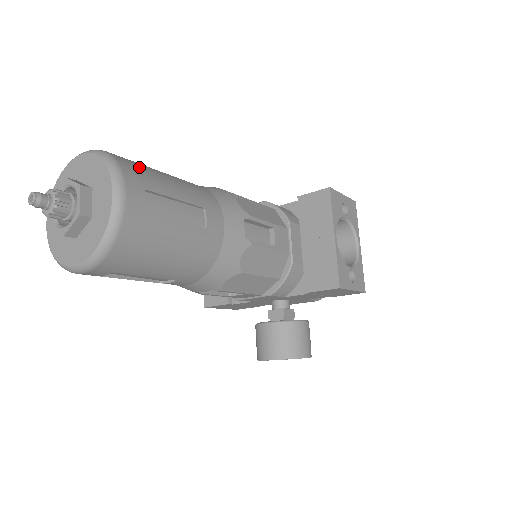
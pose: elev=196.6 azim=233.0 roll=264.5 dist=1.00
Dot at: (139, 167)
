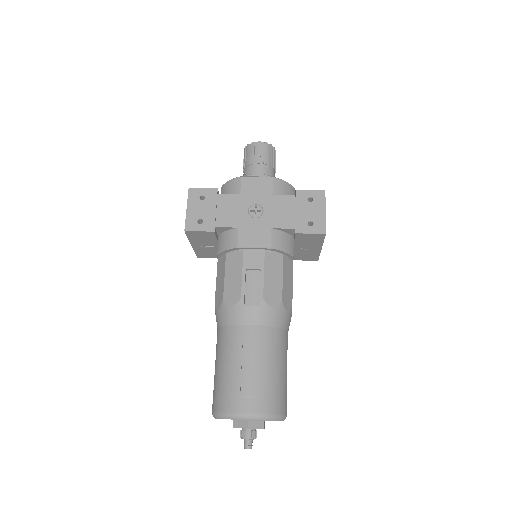
Dot at: (278, 396)
